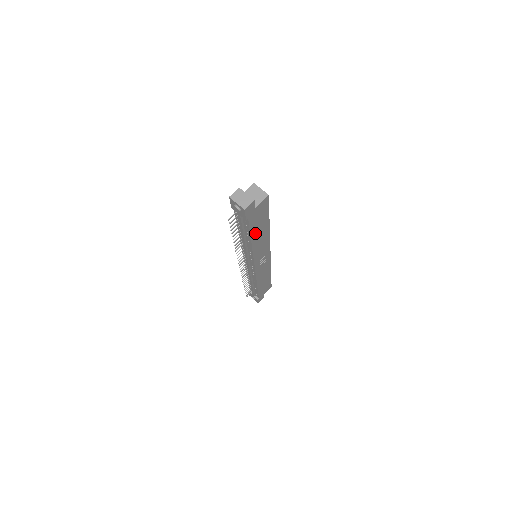
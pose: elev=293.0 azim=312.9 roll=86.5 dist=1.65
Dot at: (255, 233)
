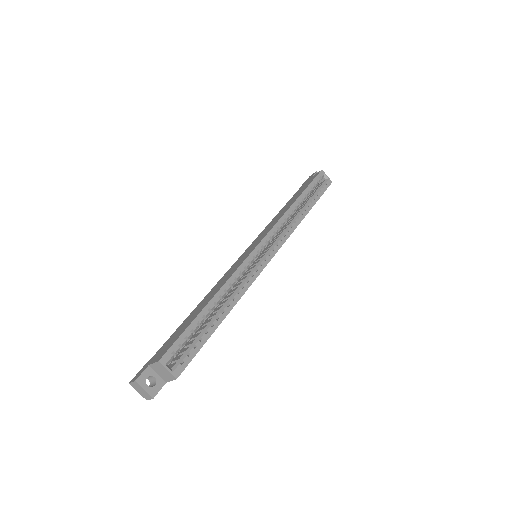
Dot at: occluded
